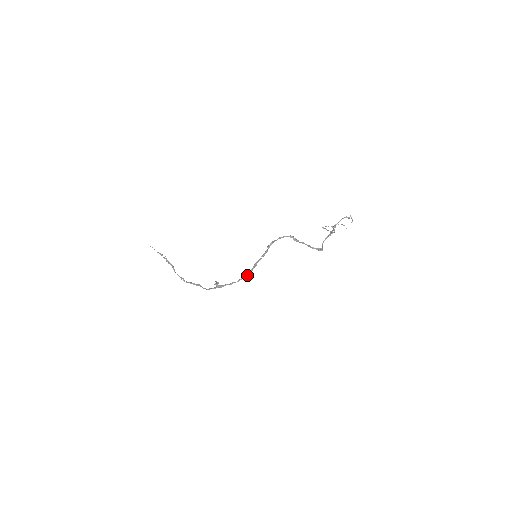
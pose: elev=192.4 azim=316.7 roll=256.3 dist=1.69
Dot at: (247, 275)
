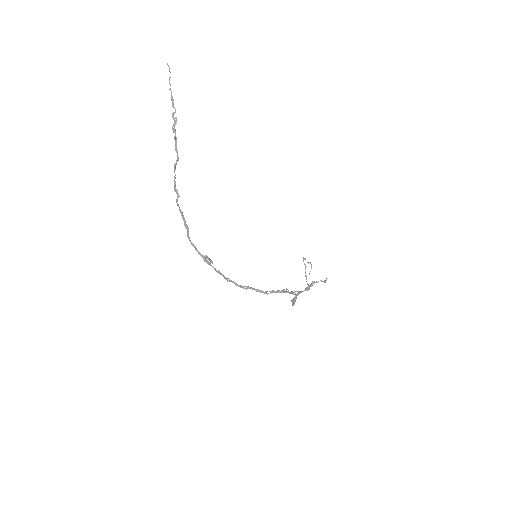
Dot at: (240, 286)
